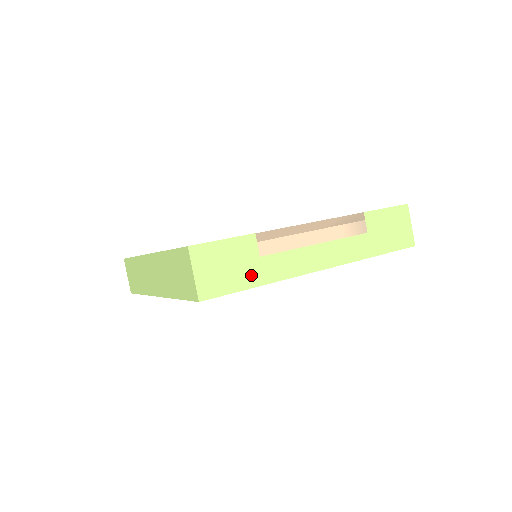
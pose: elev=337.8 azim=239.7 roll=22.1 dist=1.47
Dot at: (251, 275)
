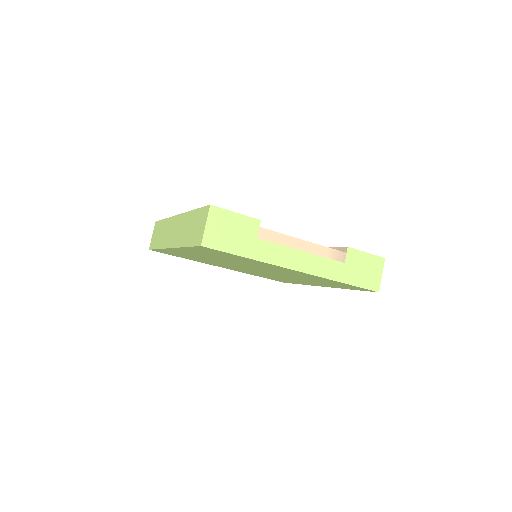
Dot at: (245, 247)
